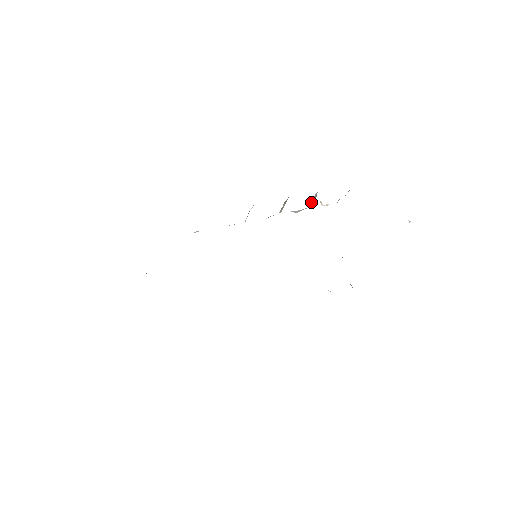
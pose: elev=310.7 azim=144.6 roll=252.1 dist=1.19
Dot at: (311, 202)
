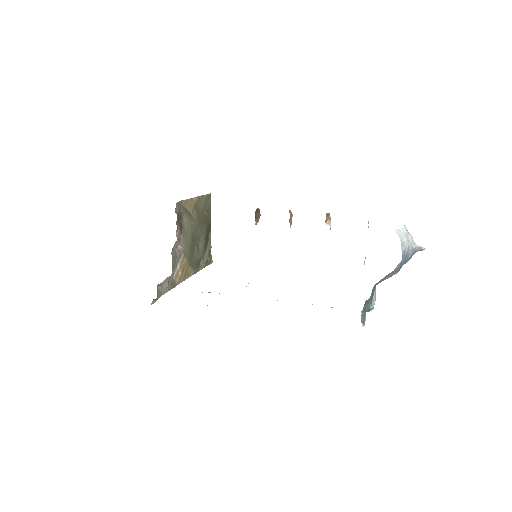
Dot at: occluded
